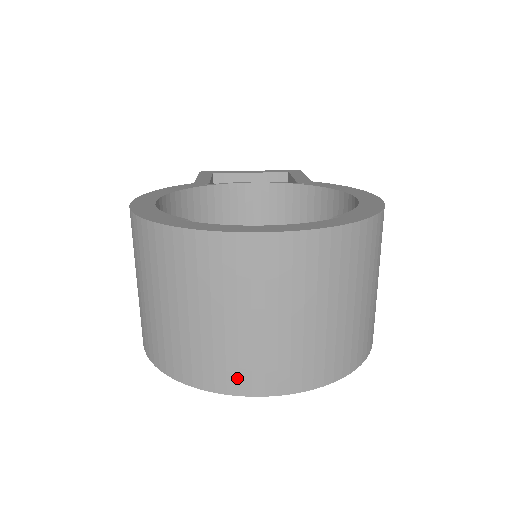
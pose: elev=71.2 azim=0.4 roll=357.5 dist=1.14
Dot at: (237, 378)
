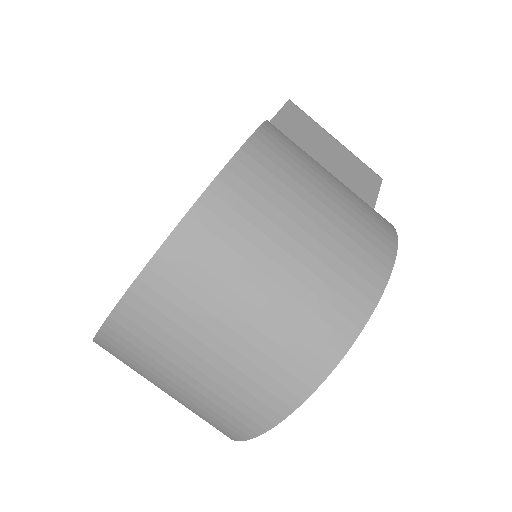
Dot at: (228, 428)
